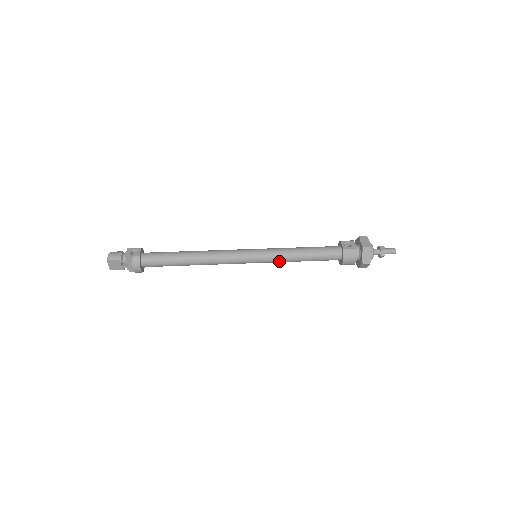
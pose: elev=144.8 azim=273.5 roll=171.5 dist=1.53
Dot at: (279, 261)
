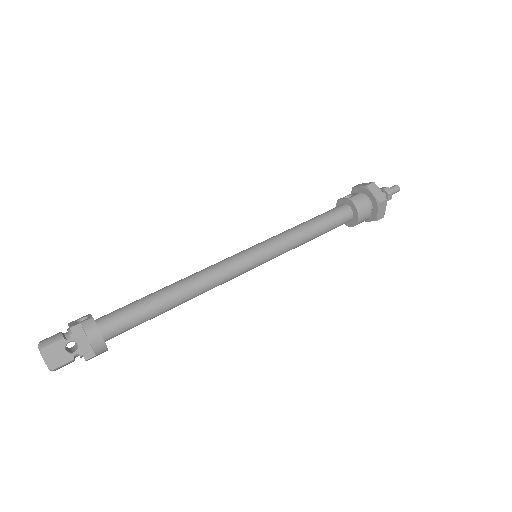
Dot at: (288, 246)
